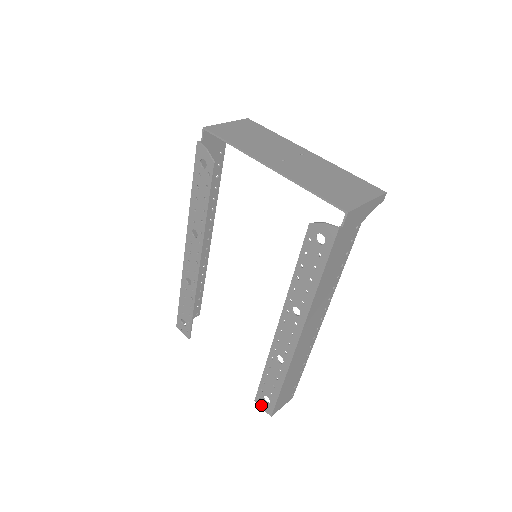
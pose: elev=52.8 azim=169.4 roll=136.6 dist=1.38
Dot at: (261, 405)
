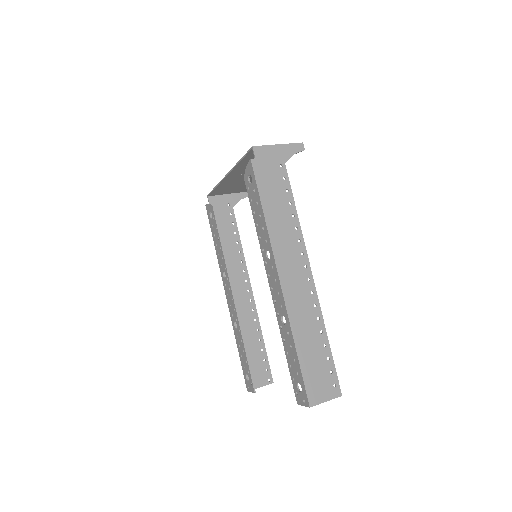
Dot at: (301, 402)
